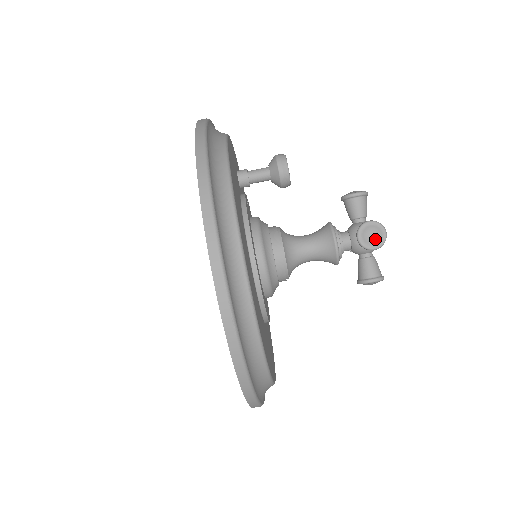
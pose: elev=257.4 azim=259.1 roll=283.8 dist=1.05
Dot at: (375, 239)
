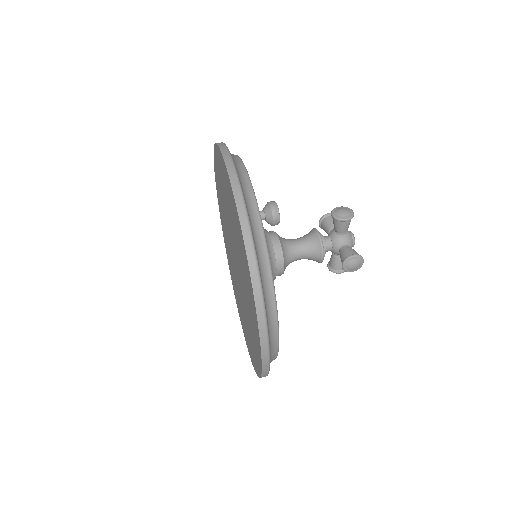
Dot at: (345, 213)
